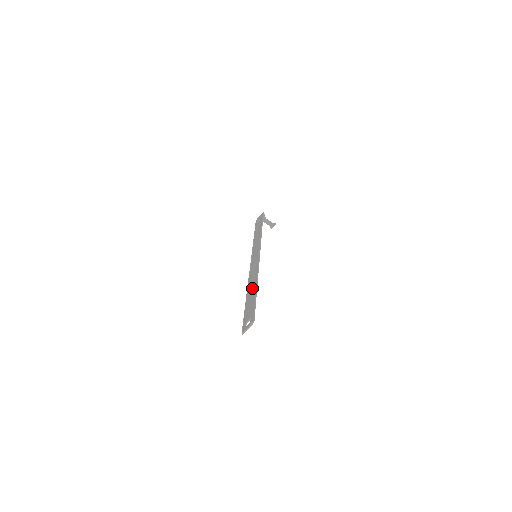
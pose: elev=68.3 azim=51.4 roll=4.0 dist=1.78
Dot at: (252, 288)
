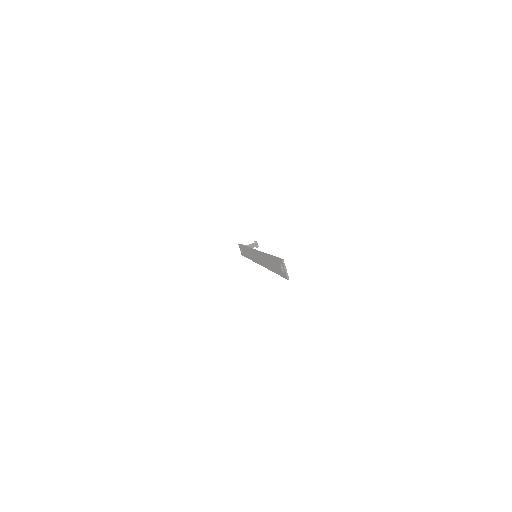
Dot at: (267, 261)
